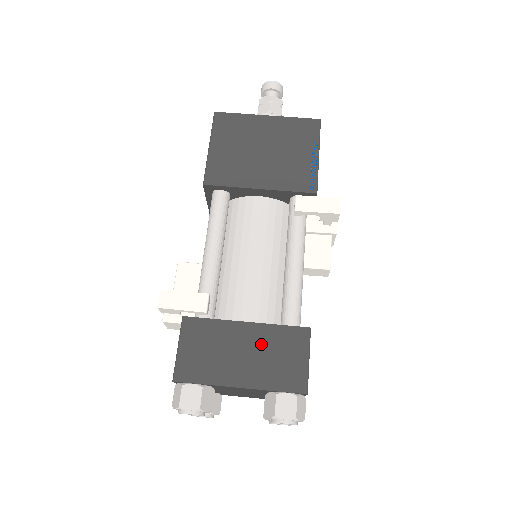
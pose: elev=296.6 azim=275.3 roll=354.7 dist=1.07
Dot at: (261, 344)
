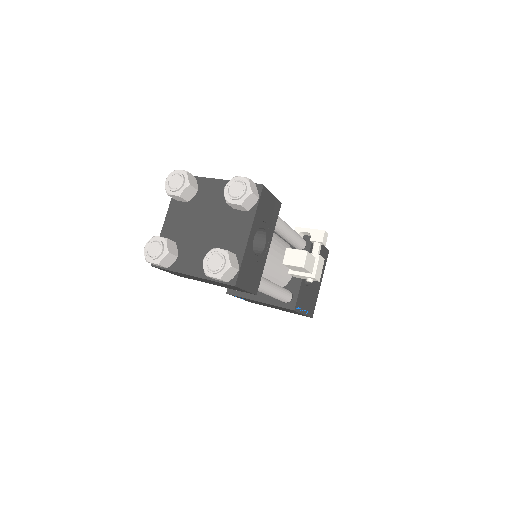
Dot at: occluded
